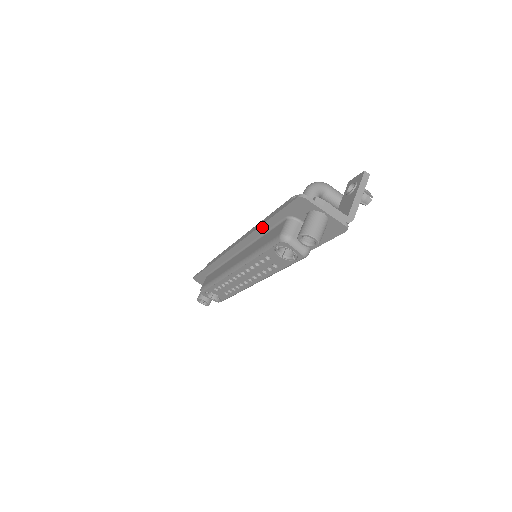
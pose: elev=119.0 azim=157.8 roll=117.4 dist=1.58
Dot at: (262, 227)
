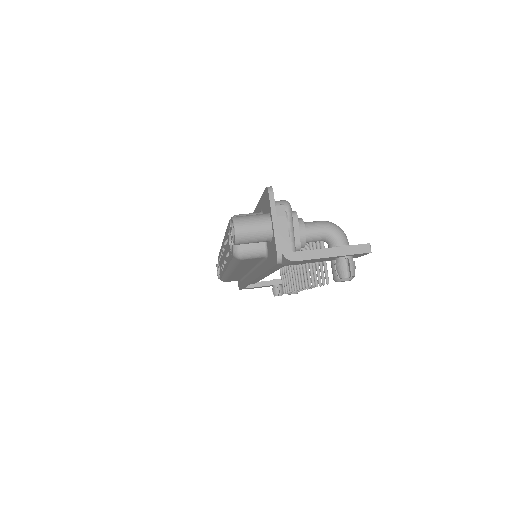
Dot at: occluded
